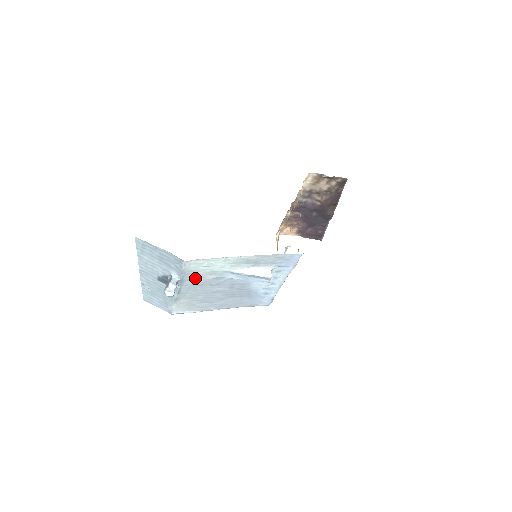
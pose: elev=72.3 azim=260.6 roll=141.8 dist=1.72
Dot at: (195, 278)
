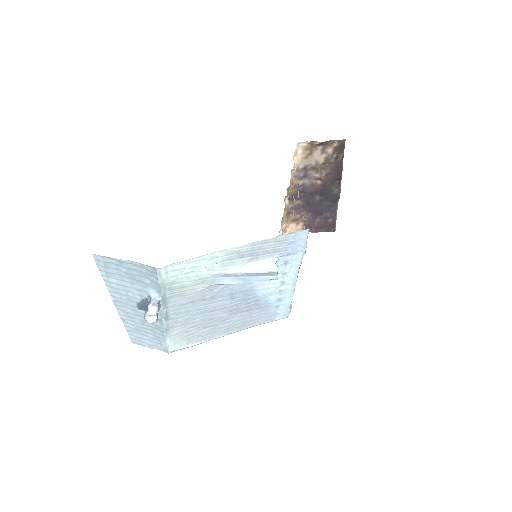
Dot at: (181, 293)
